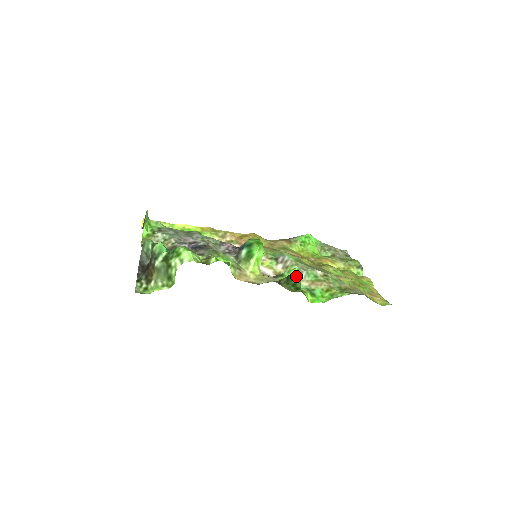
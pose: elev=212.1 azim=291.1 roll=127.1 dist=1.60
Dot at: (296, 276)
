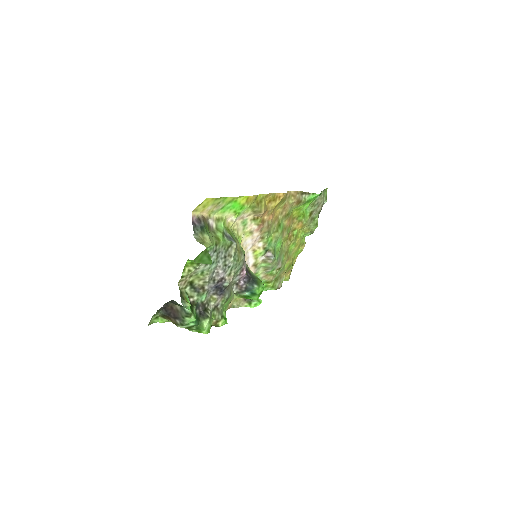
Dot at: occluded
